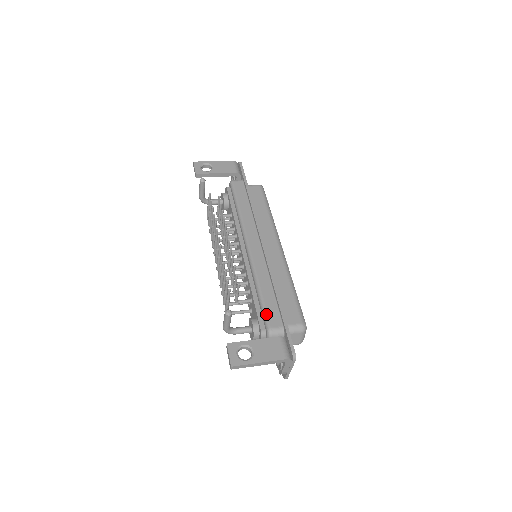
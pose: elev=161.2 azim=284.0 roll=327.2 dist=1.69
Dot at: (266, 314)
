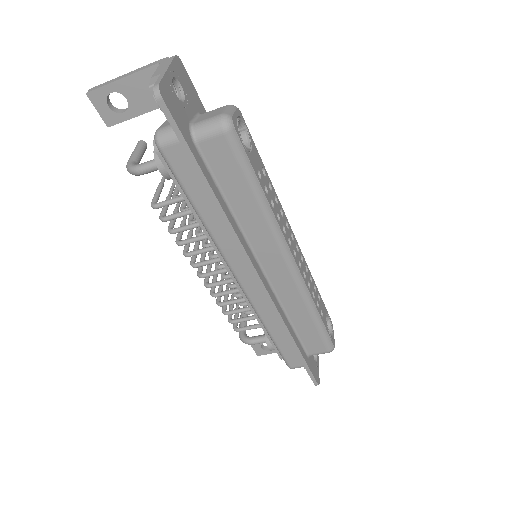
Dot at: occluded
